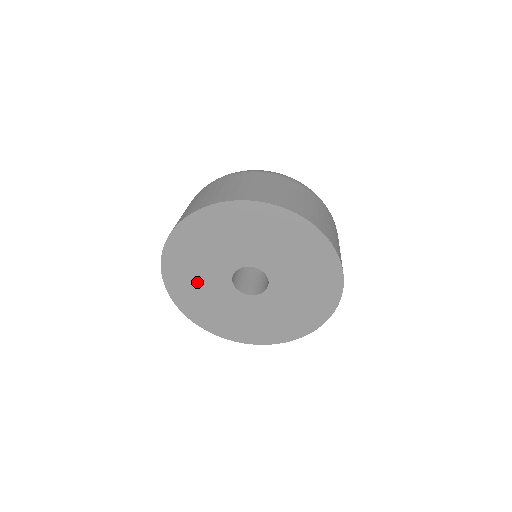
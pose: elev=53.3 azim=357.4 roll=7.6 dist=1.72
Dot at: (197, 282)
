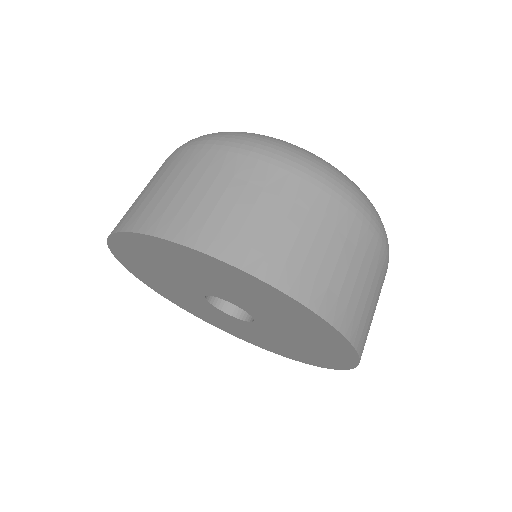
Dot at: (159, 277)
